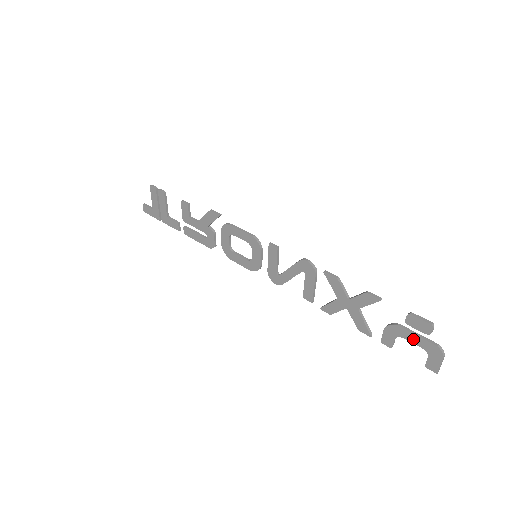
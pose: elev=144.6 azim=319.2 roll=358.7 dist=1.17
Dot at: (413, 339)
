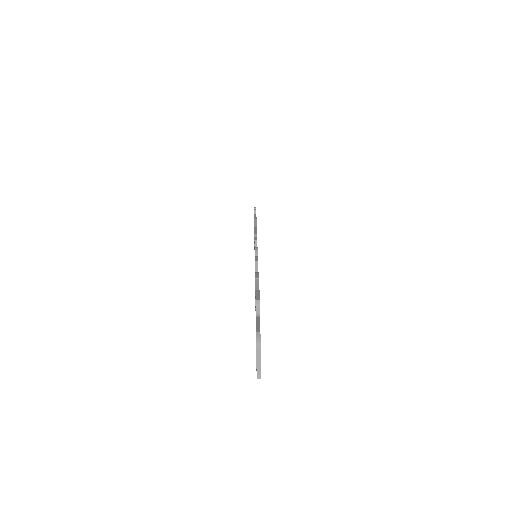
Dot at: occluded
